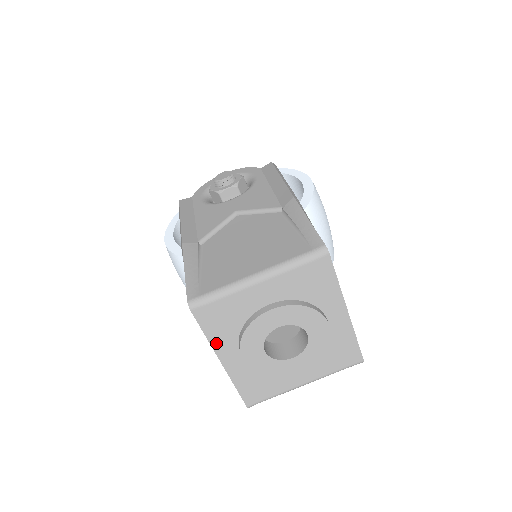
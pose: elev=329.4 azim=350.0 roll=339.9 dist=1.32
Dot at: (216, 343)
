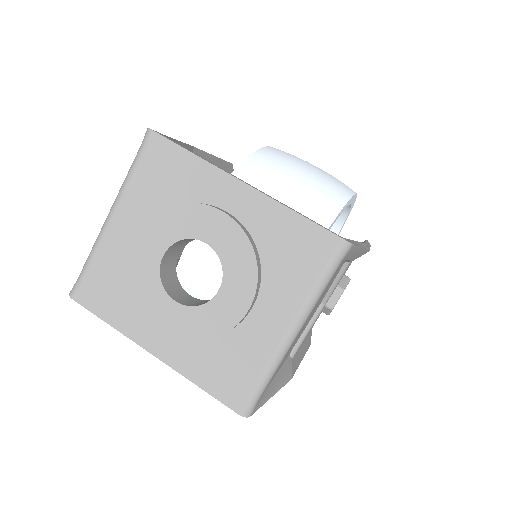
Dot at: (126, 327)
